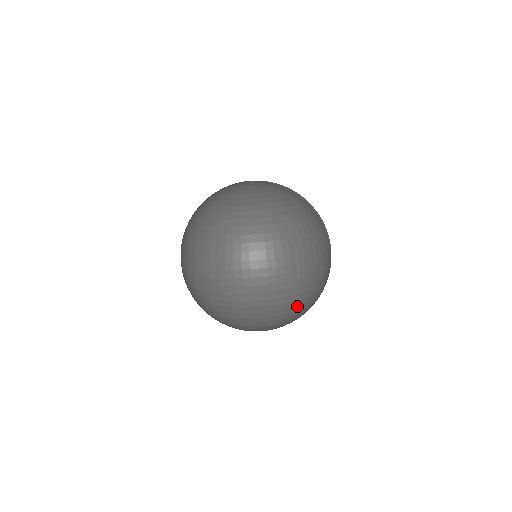
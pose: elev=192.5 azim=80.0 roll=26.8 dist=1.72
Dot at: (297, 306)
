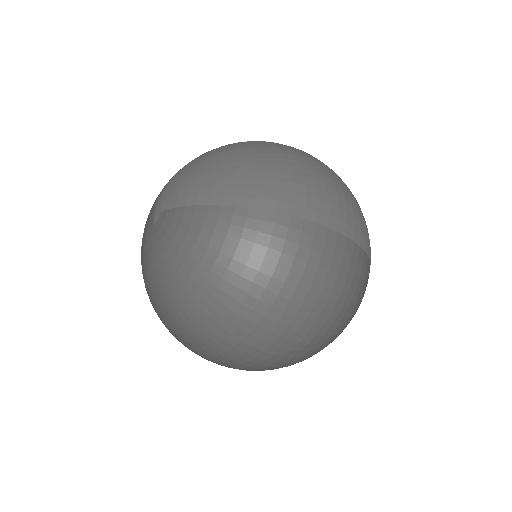
Dot at: (337, 332)
